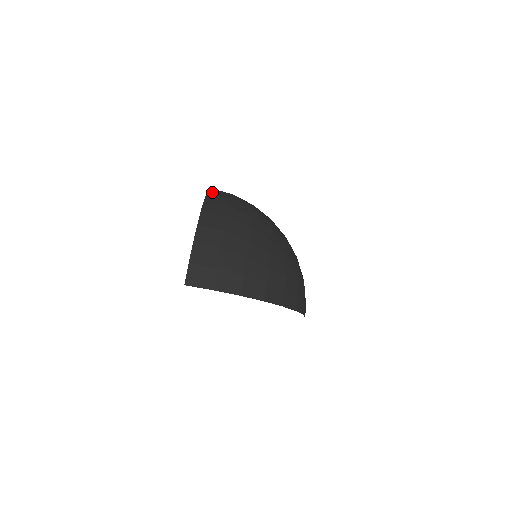
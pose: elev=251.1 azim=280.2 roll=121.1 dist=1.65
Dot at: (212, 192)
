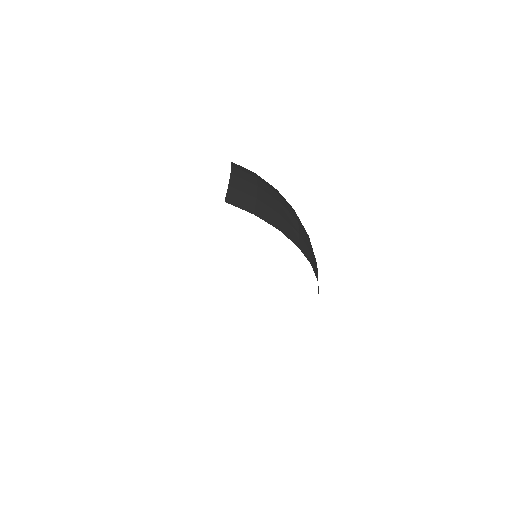
Dot at: occluded
